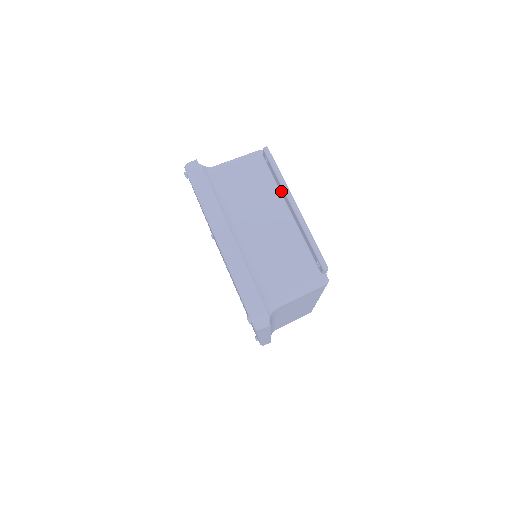
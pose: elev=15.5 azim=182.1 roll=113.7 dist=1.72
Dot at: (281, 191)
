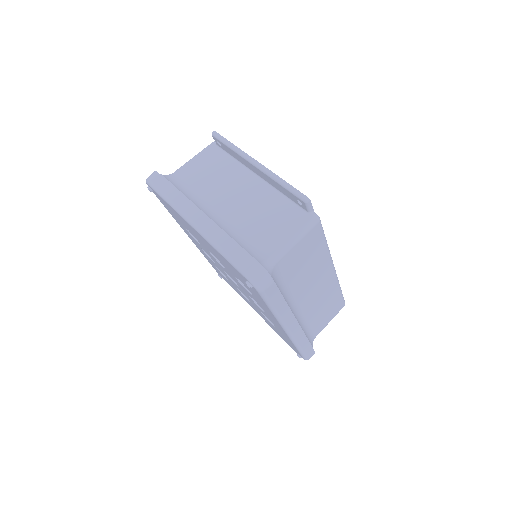
Dot at: (242, 162)
